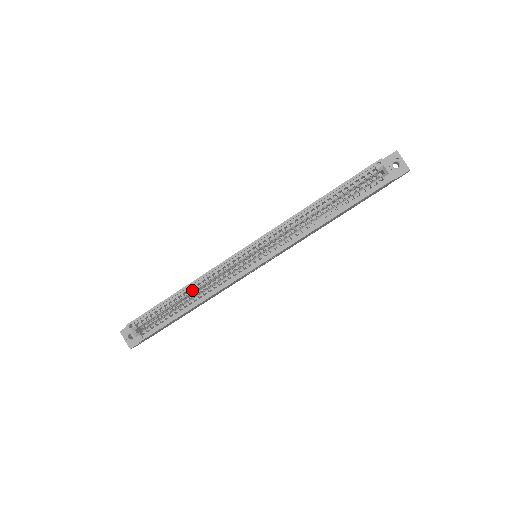
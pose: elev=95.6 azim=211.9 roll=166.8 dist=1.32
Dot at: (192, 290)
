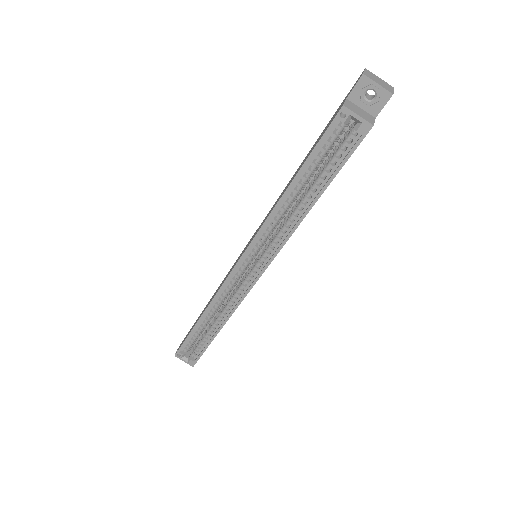
Dot at: (211, 314)
